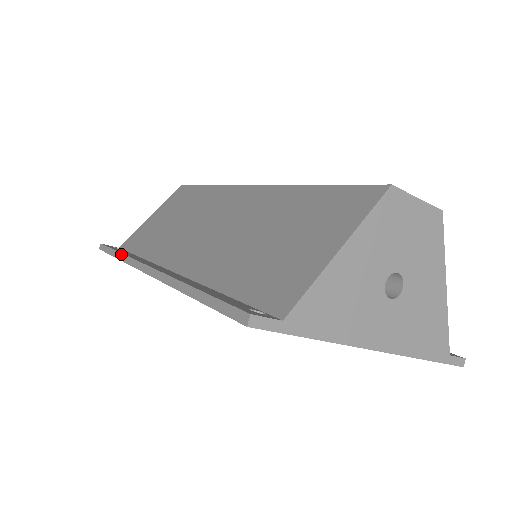
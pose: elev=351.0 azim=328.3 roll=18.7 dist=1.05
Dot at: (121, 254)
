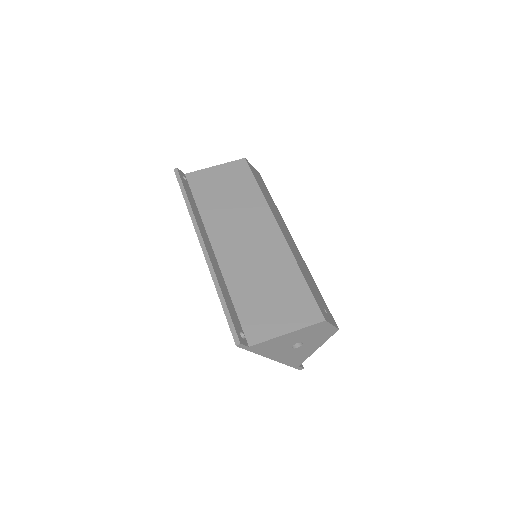
Dot at: (190, 206)
